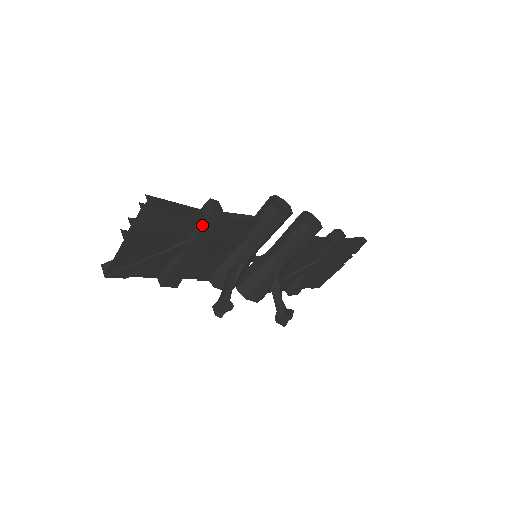
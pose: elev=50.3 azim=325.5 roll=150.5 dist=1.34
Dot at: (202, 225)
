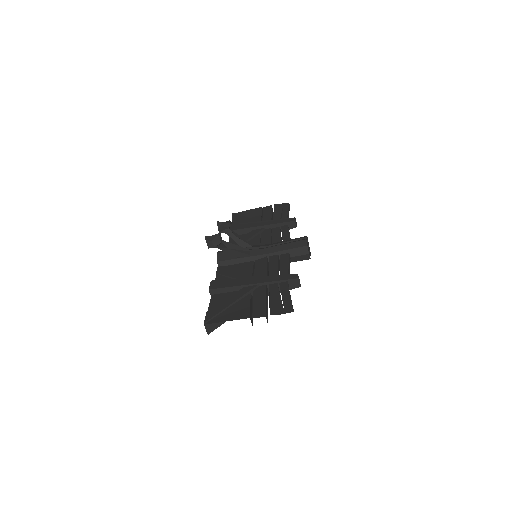
Dot at: occluded
